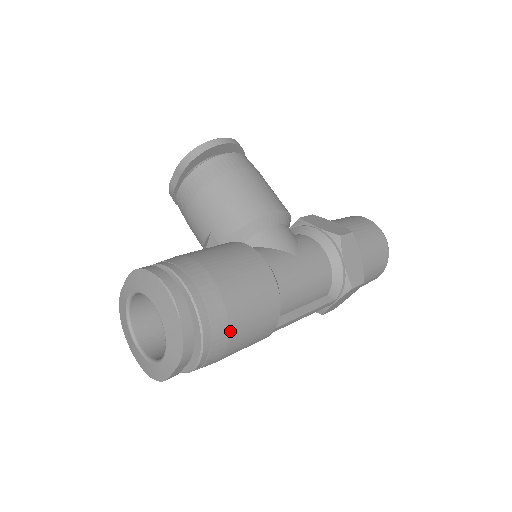
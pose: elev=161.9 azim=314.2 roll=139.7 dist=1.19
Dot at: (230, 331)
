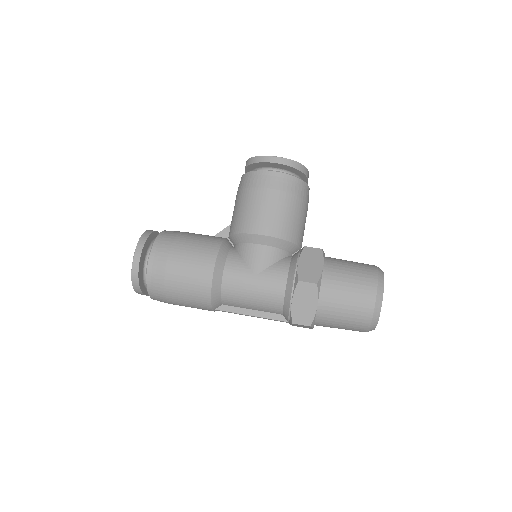
Dot at: (166, 294)
